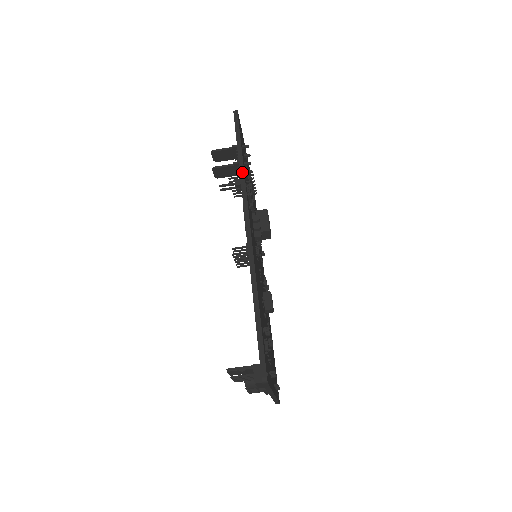
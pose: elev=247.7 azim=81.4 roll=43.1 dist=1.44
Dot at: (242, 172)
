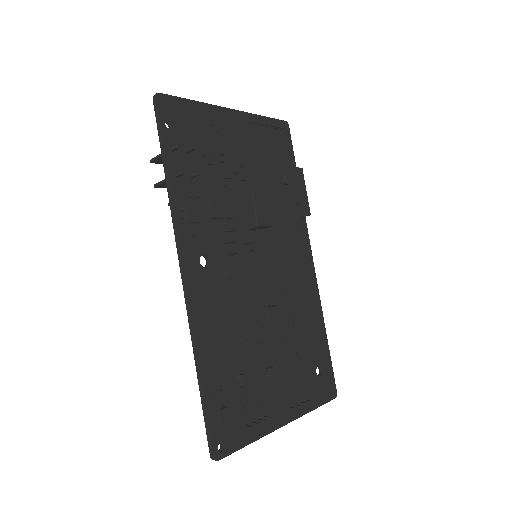
Dot at: (170, 195)
